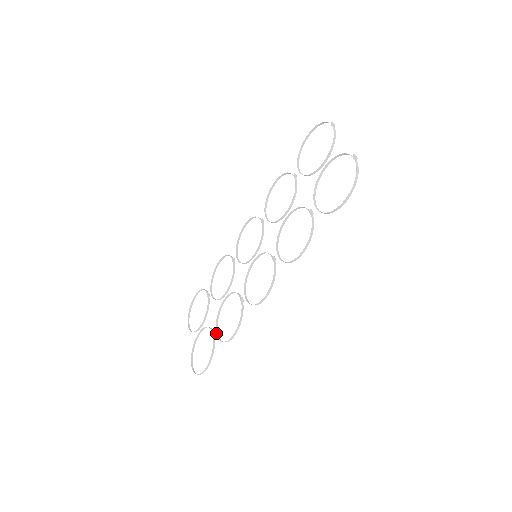
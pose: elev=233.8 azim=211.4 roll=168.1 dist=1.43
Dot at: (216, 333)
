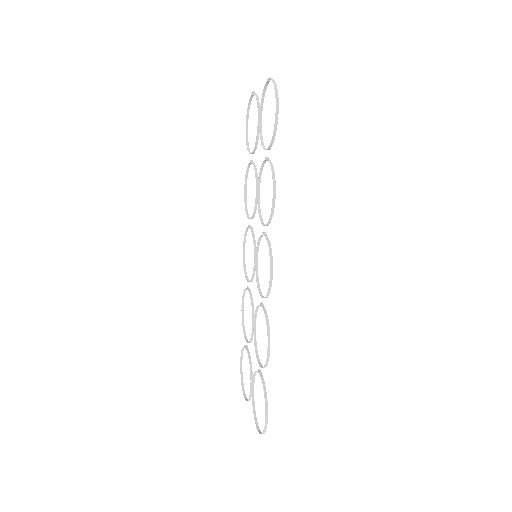
Dot at: occluded
